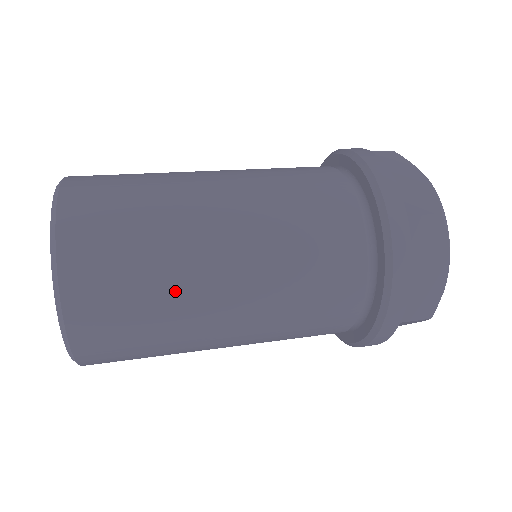
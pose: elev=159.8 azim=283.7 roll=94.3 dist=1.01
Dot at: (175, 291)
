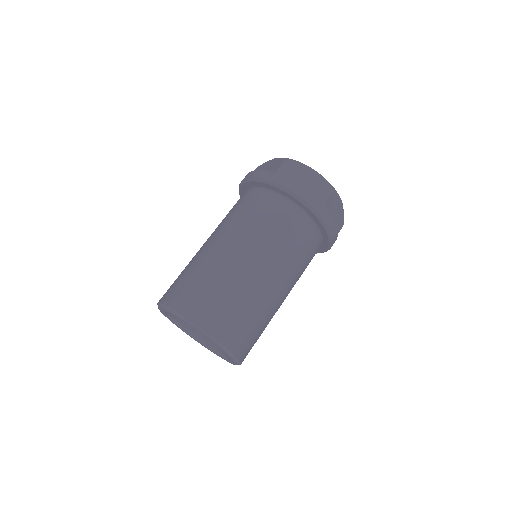
Dot at: (266, 314)
